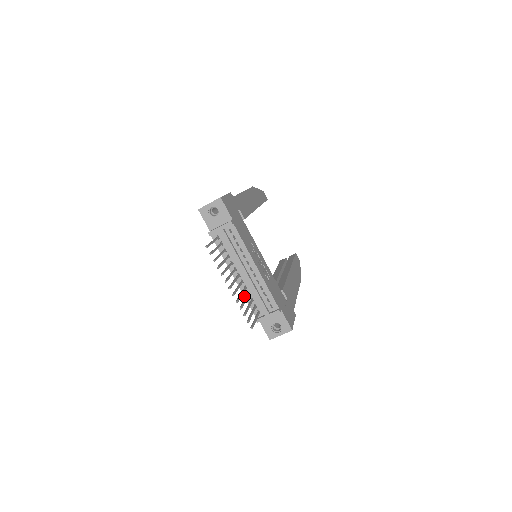
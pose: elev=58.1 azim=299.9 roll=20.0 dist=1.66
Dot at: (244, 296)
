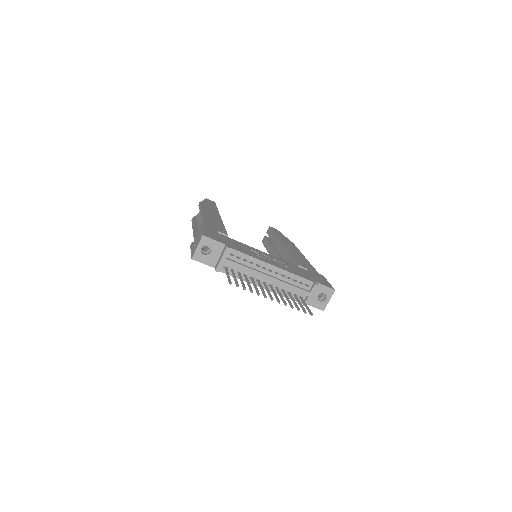
Dot at: occluded
